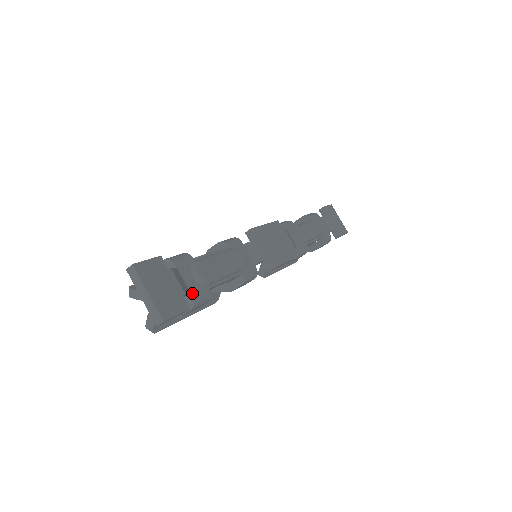
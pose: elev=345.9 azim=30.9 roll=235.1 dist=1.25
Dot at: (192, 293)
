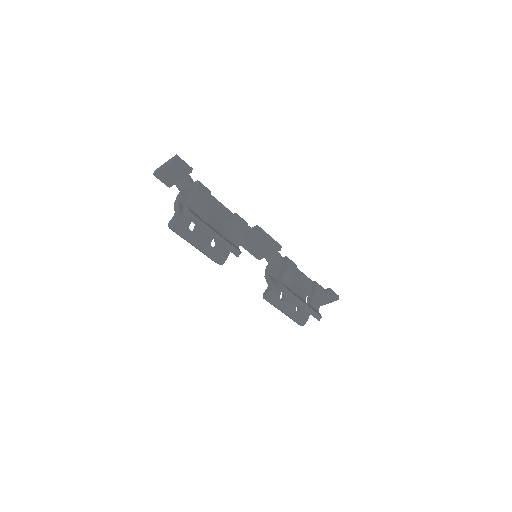
Dot at: (195, 183)
